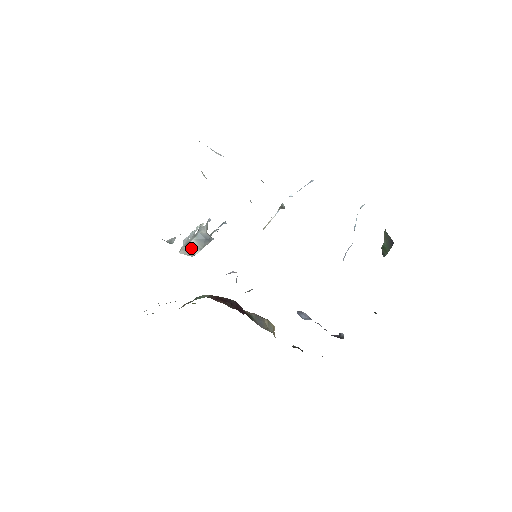
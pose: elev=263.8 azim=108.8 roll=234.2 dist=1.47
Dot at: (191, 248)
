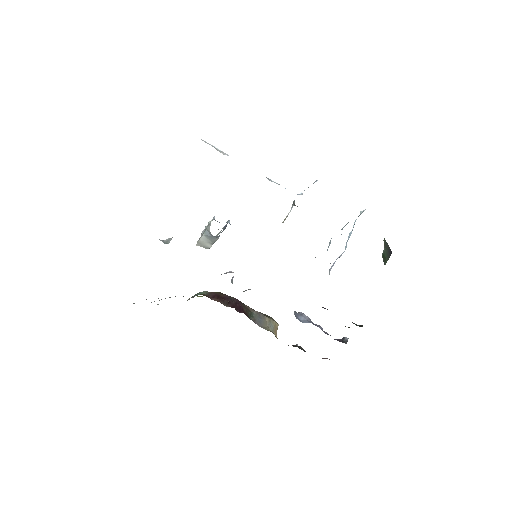
Dot at: (204, 242)
